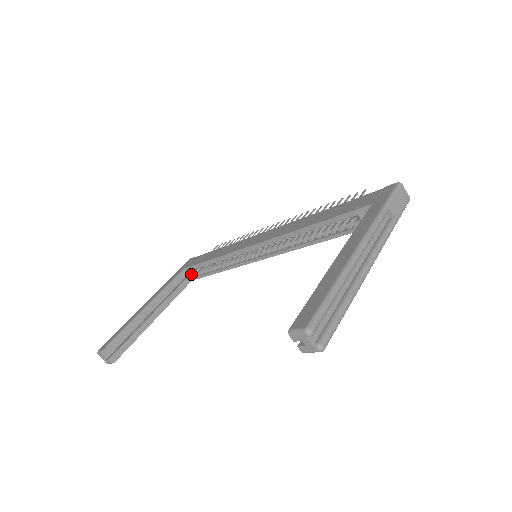
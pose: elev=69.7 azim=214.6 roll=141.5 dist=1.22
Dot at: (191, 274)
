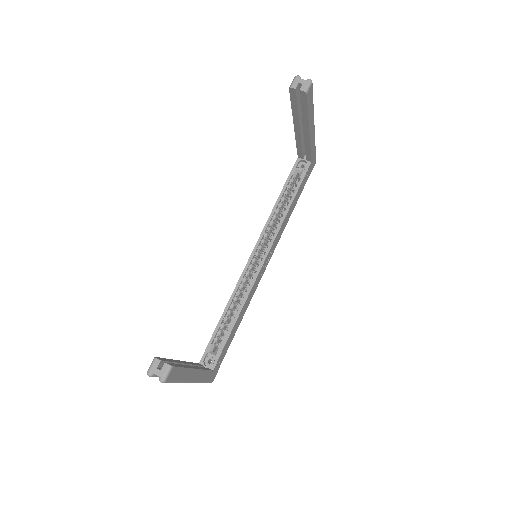
Dot at: (209, 367)
